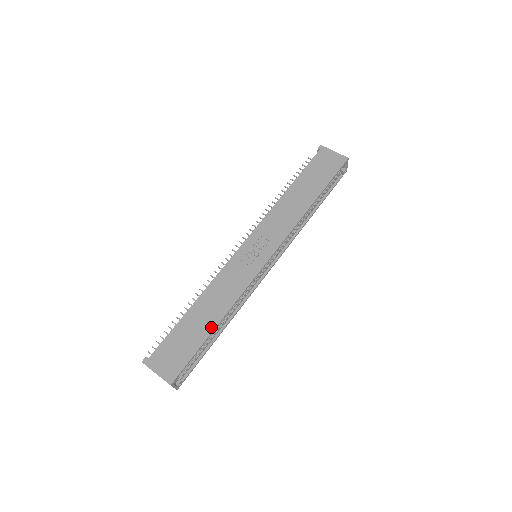
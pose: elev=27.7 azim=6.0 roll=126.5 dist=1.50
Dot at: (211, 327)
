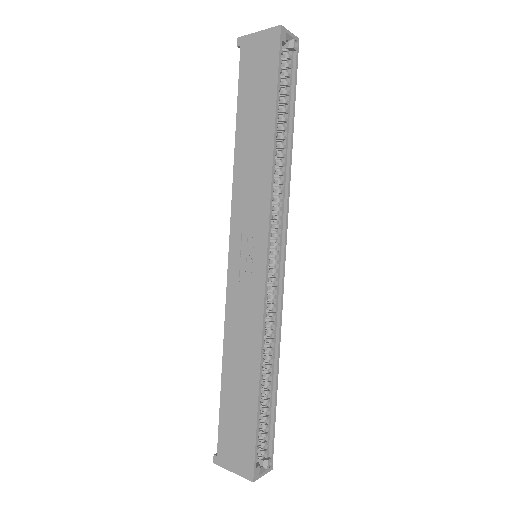
Dot at: (254, 389)
